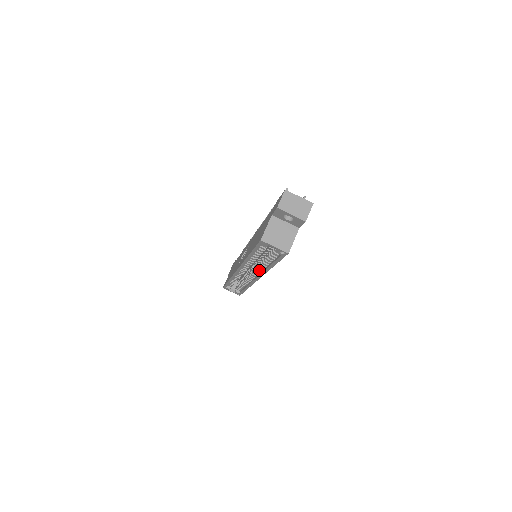
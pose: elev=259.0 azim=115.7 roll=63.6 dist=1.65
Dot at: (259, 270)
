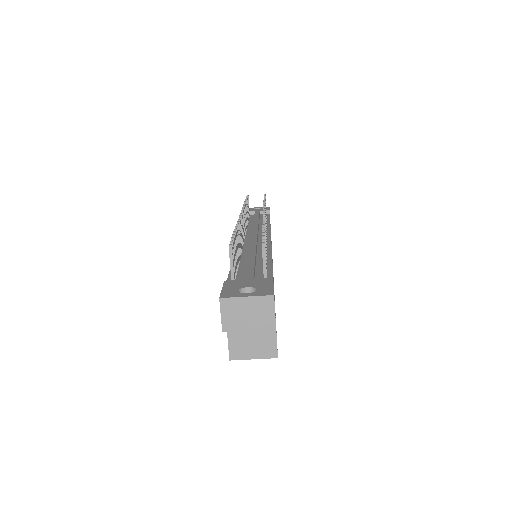
Dot at: occluded
